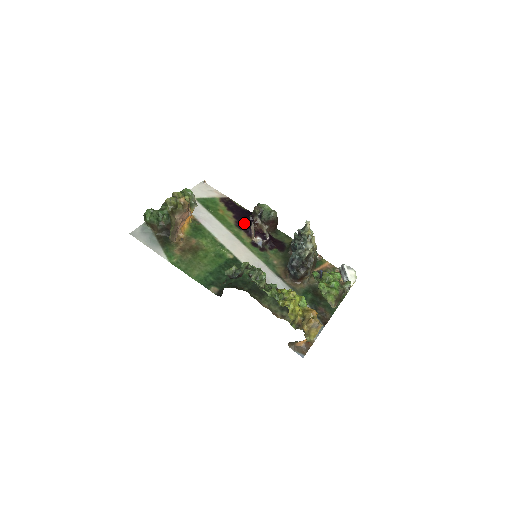
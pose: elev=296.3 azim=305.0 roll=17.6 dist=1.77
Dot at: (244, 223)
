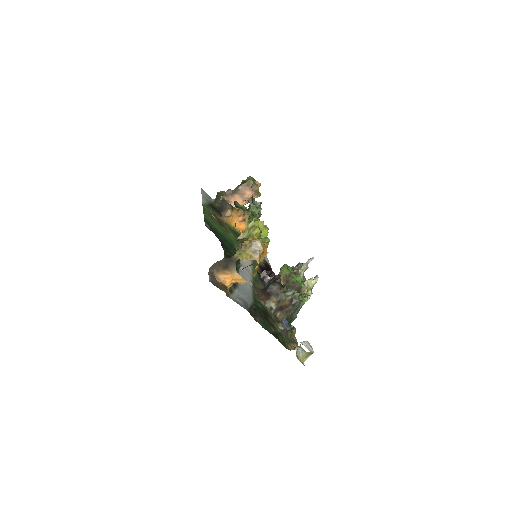
Dot at: occluded
